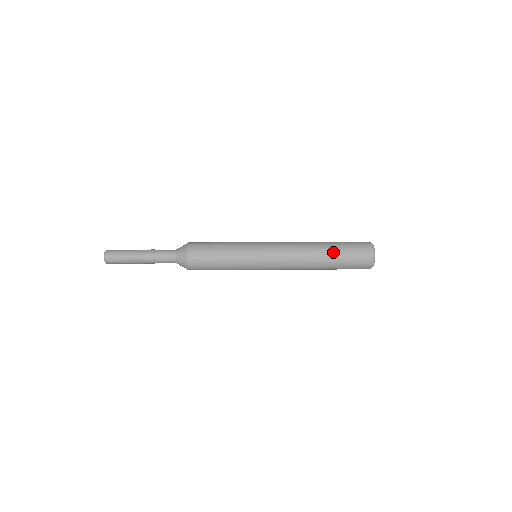
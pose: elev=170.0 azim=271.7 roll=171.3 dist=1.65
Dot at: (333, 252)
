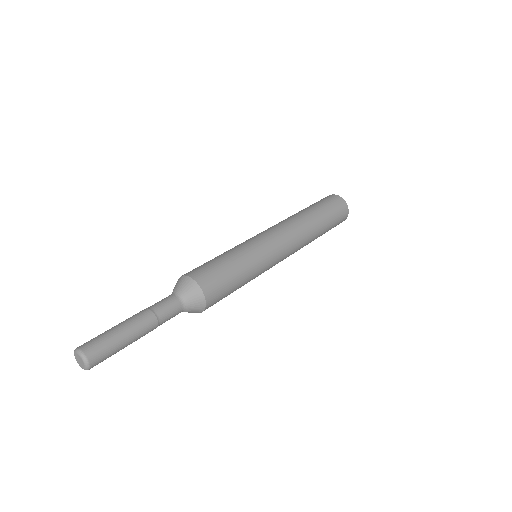
Dot at: (323, 219)
